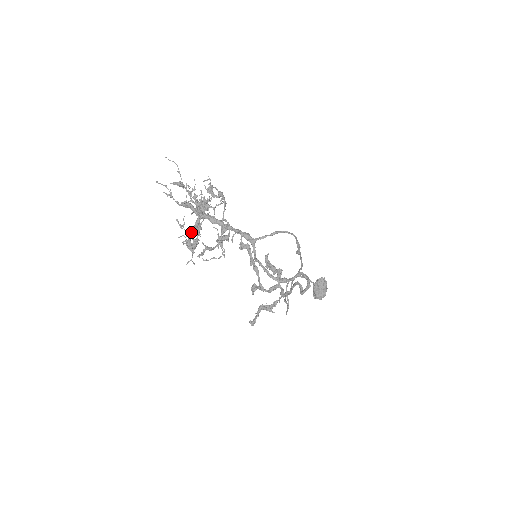
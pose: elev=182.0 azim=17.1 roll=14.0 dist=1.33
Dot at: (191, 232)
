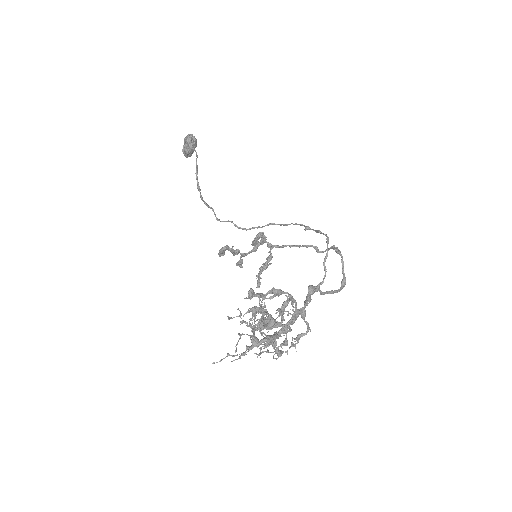
Dot at: occluded
